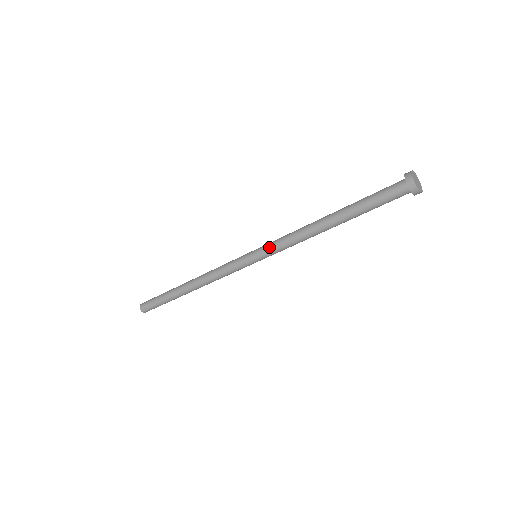
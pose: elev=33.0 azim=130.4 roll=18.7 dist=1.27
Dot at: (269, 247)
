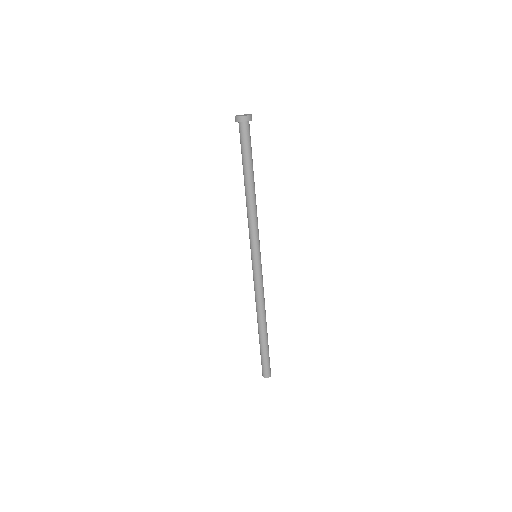
Dot at: occluded
